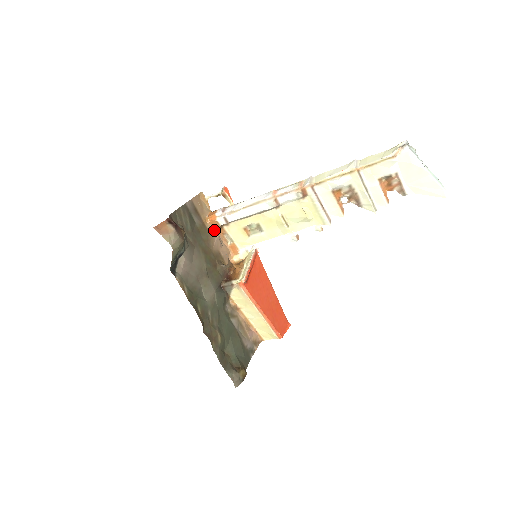
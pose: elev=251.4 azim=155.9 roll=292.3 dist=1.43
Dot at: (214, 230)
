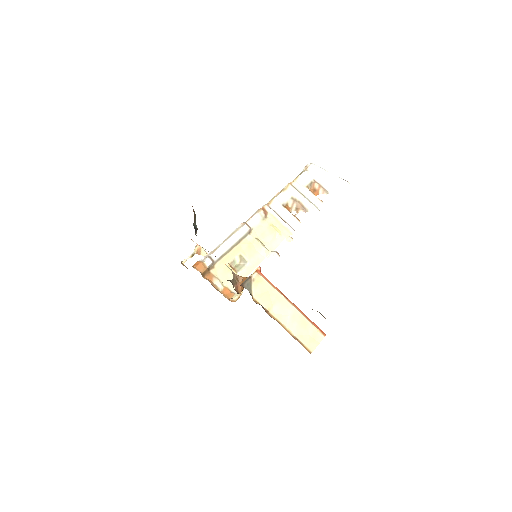
Dot at: occluded
